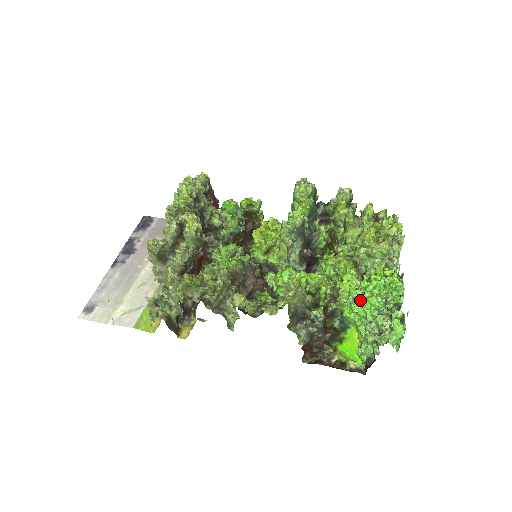
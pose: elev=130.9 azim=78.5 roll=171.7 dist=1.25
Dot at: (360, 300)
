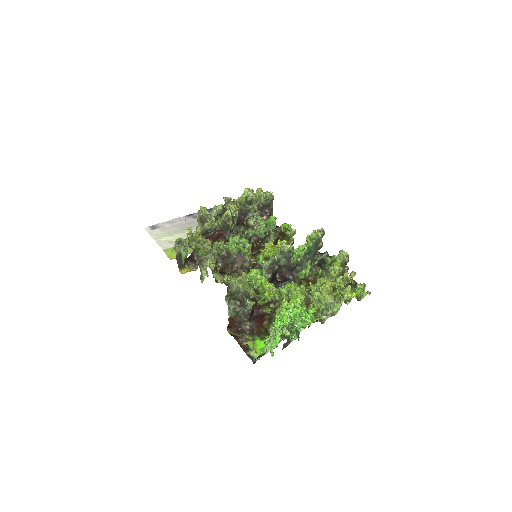
Dot at: occluded
